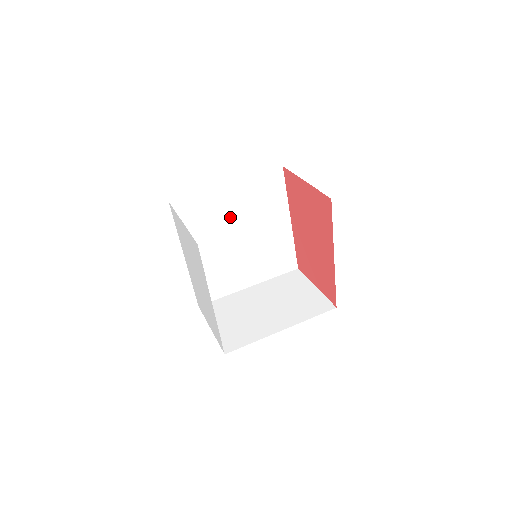
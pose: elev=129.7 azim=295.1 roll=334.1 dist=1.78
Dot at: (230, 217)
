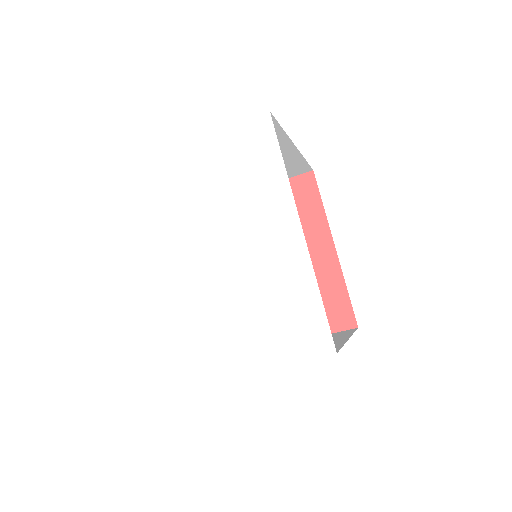
Dot at: occluded
